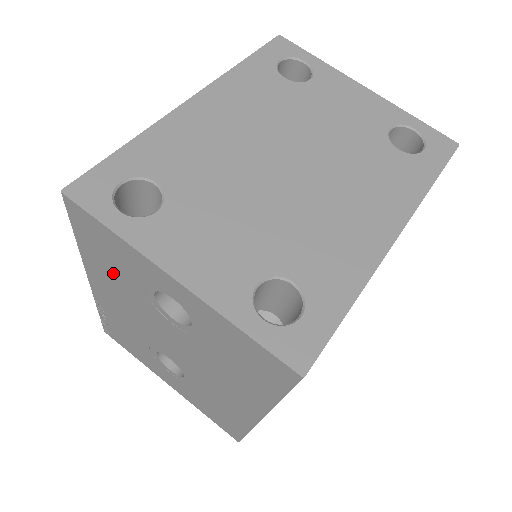
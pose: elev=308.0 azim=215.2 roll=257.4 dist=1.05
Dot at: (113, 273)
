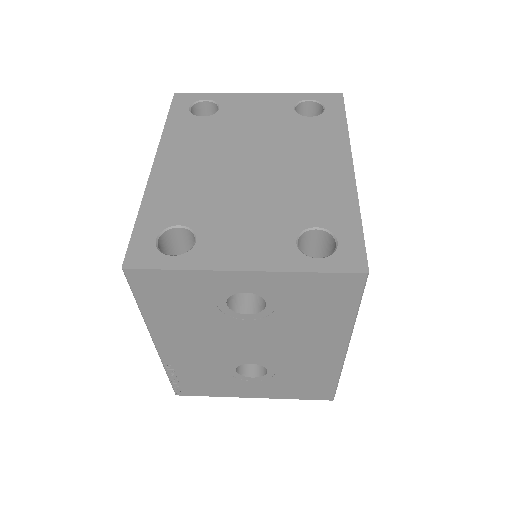
Dot at: (182, 314)
